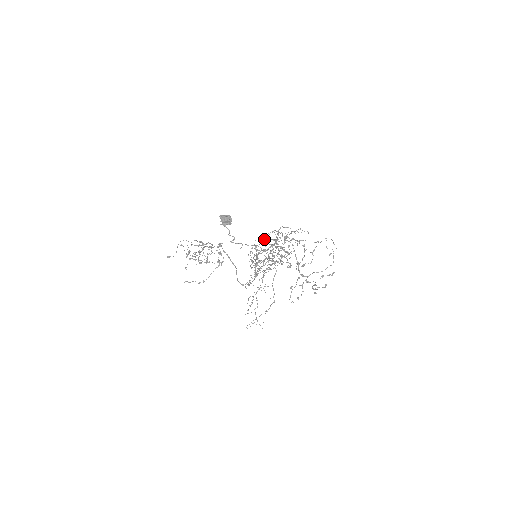
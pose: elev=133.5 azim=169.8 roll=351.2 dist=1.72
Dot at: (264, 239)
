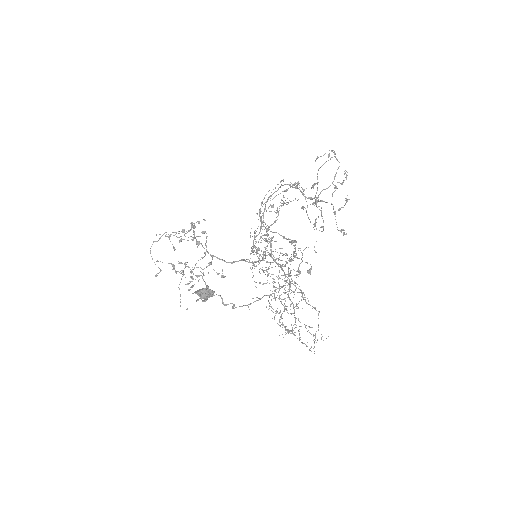
Dot at: occluded
